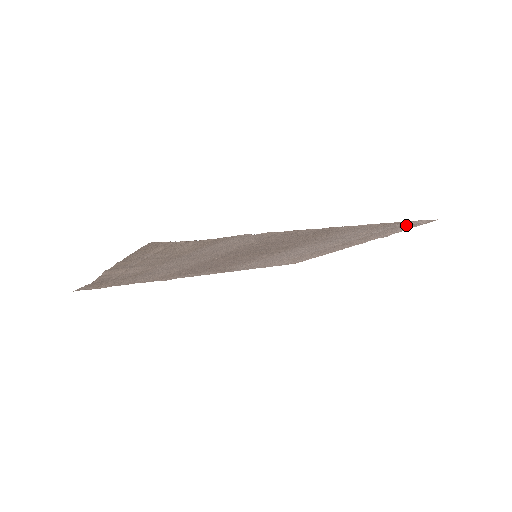
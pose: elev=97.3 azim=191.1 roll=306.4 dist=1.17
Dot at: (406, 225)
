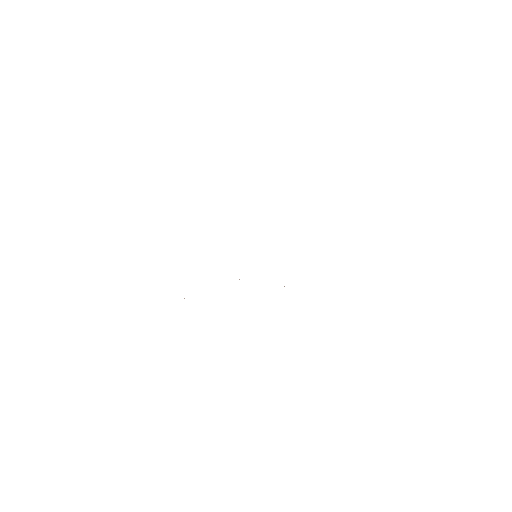
Dot at: occluded
